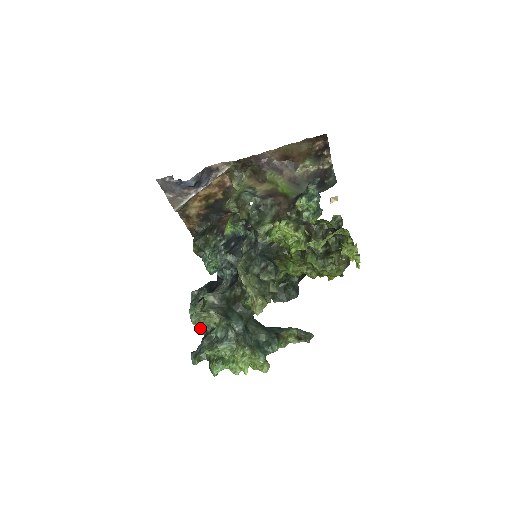
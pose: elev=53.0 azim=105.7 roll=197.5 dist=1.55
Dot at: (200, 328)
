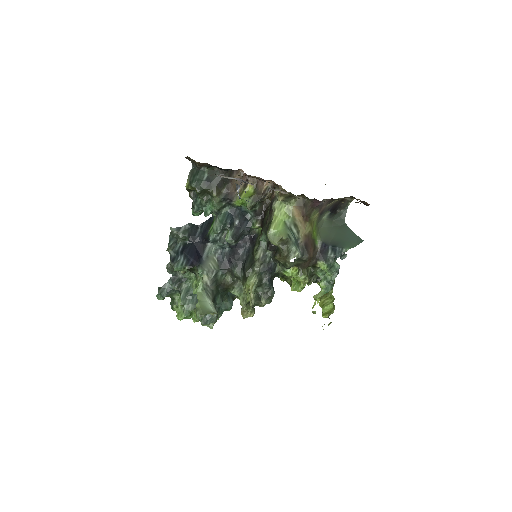
Dot at: (171, 270)
